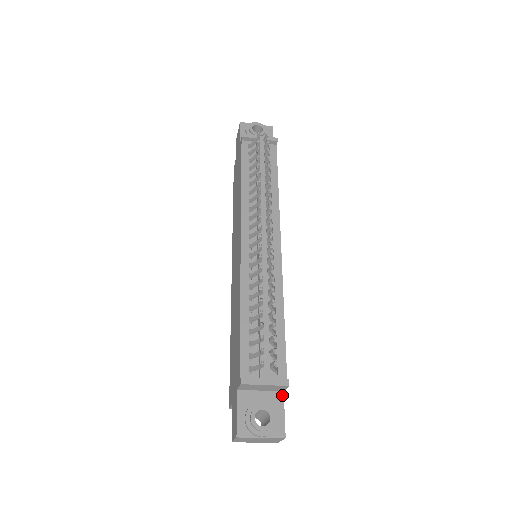
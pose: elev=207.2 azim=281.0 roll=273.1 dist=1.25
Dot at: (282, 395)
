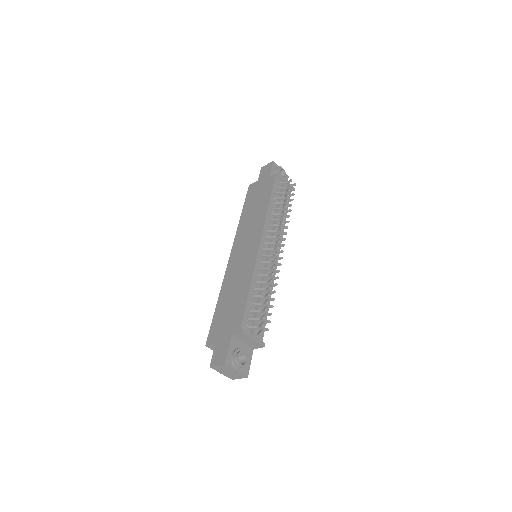
Dot at: (252, 351)
